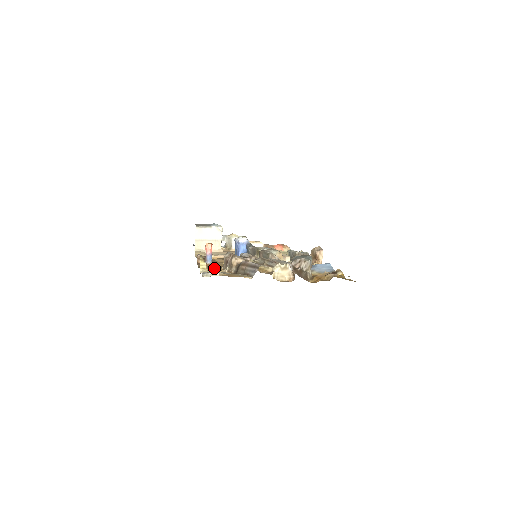
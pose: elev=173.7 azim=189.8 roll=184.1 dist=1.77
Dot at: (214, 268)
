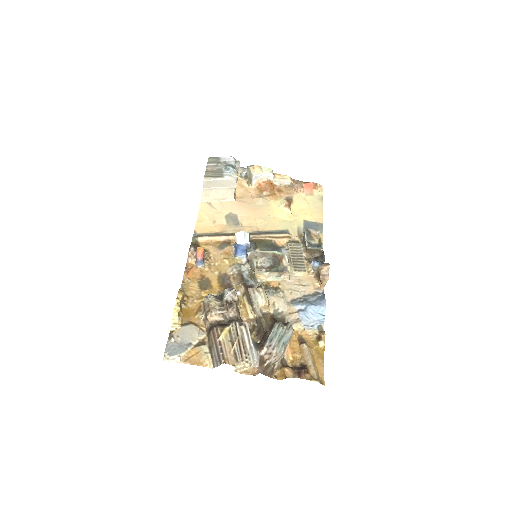
Dot at: (197, 292)
